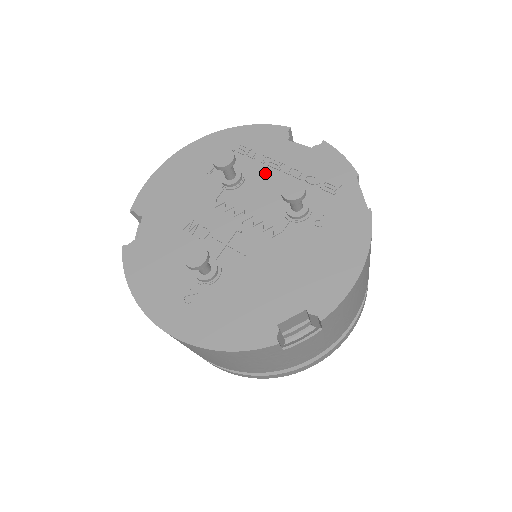
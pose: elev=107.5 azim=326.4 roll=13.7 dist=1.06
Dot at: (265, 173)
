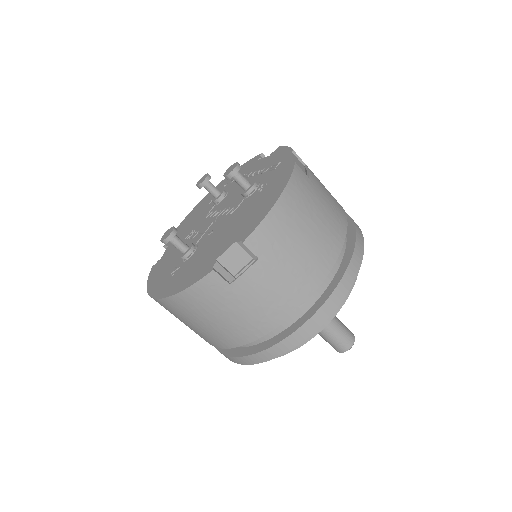
Dot at: occluded
